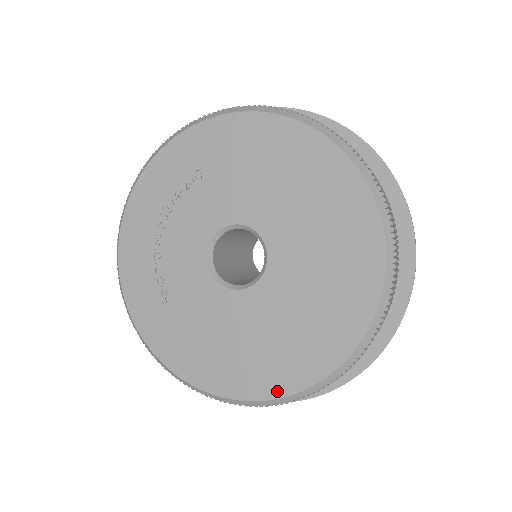
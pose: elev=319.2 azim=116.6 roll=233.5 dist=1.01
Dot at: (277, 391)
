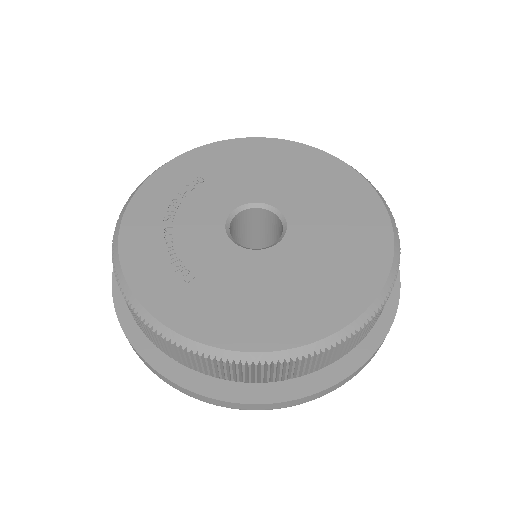
Dot at: (342, 319)
